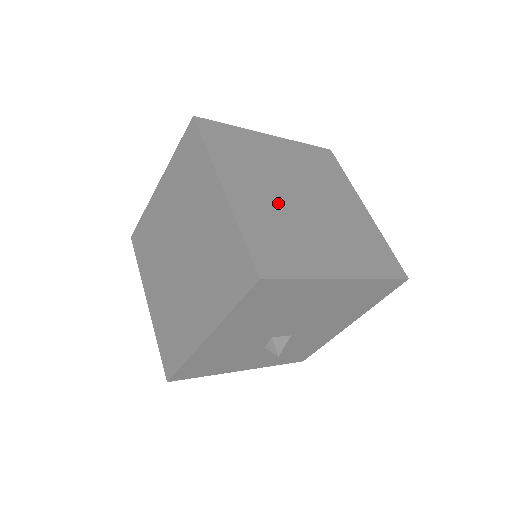
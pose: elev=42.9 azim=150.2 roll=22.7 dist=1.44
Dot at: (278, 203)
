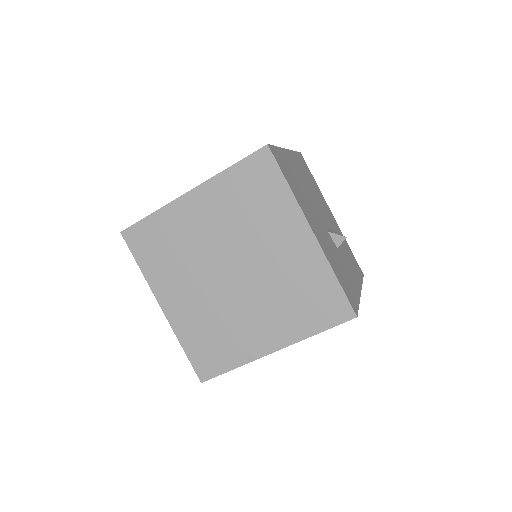
Dot at: occluded
